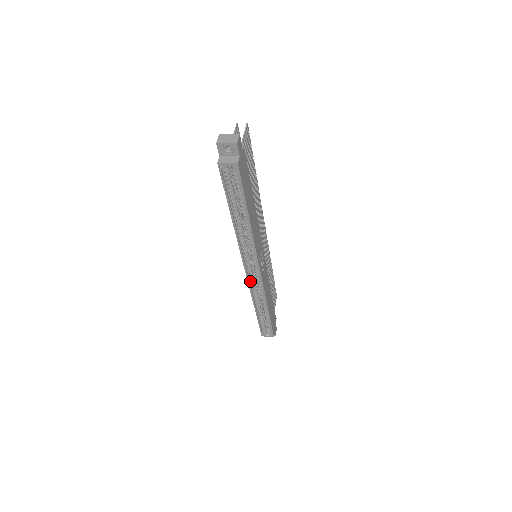
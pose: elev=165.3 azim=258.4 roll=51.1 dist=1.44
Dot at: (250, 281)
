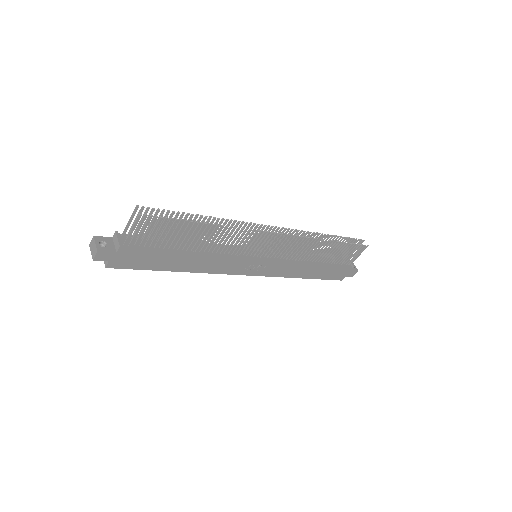
Dot at: occluded
